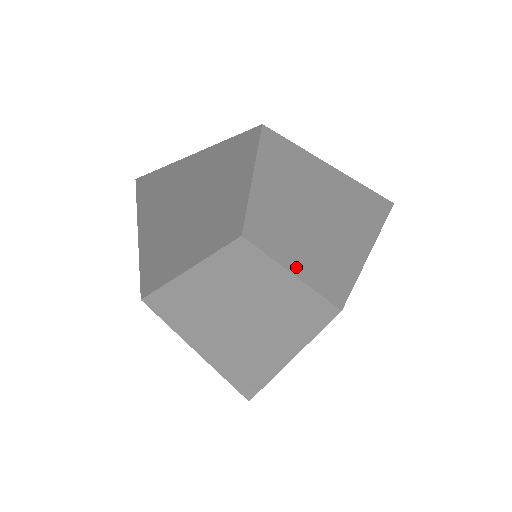
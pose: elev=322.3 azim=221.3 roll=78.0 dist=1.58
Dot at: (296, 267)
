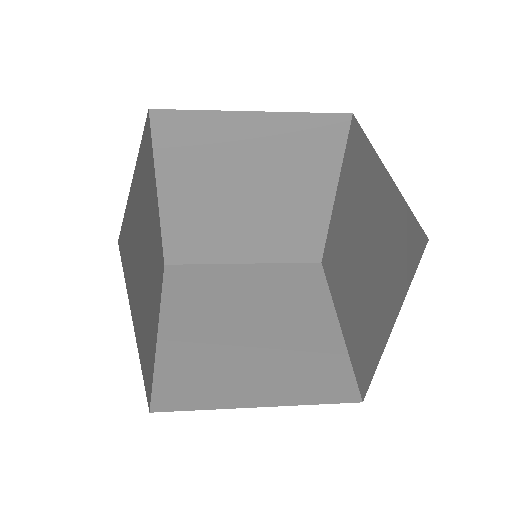
Dot at: (344, 318)
